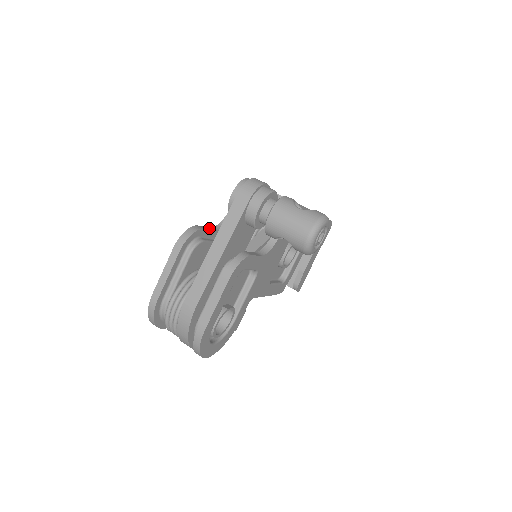
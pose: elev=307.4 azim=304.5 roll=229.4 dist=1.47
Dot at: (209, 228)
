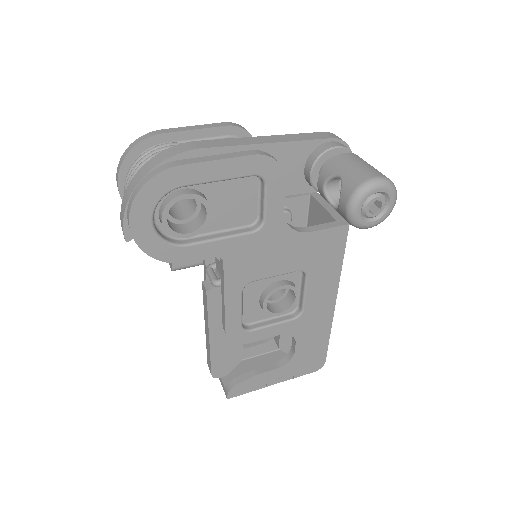
Dot at: occluded
